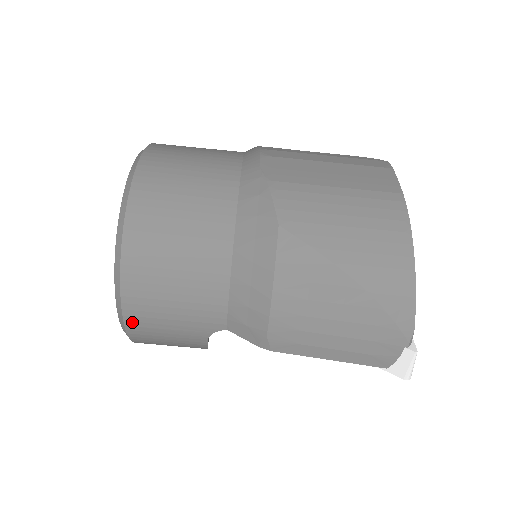
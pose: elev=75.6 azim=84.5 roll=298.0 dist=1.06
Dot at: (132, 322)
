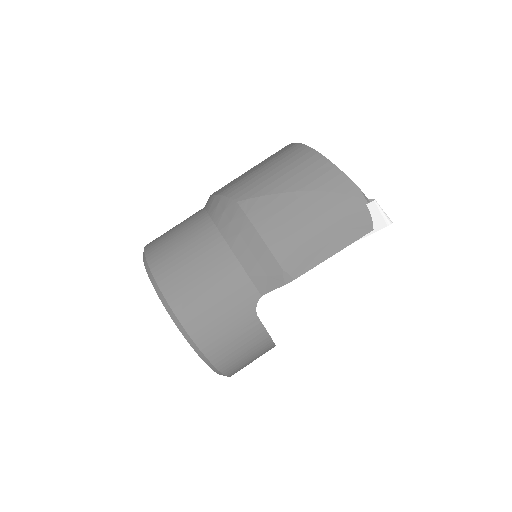
Dot at: (199, 338)
